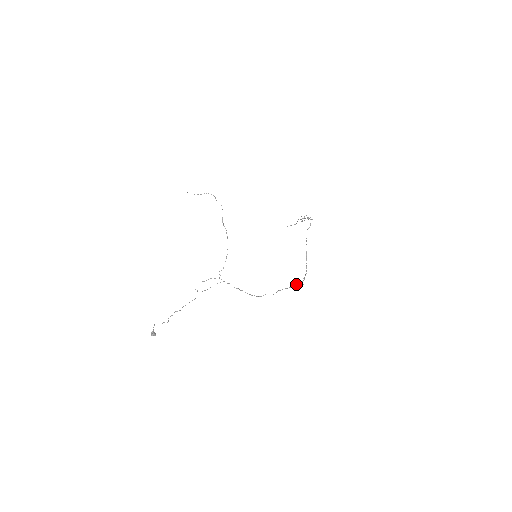
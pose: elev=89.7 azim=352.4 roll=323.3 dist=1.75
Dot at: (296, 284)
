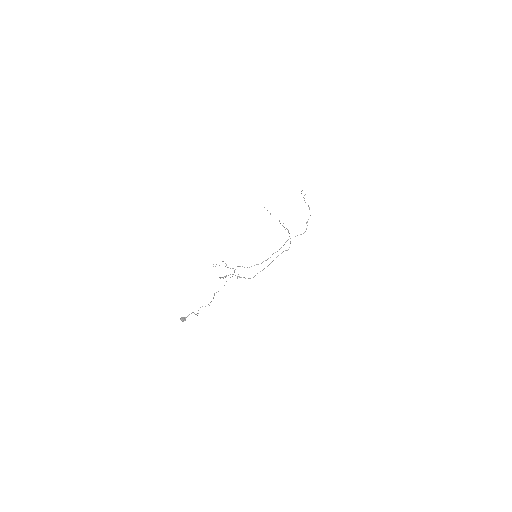
Dot at: occluded
